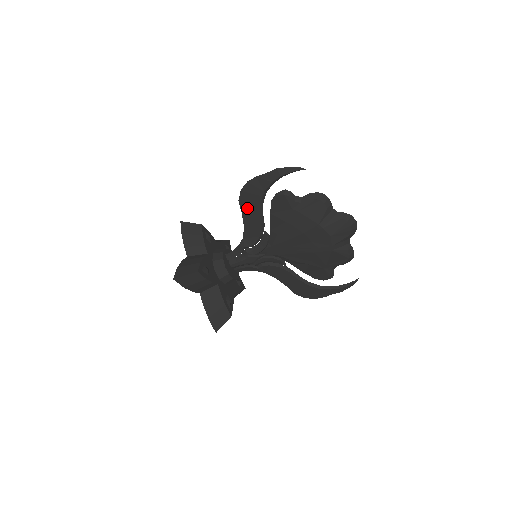
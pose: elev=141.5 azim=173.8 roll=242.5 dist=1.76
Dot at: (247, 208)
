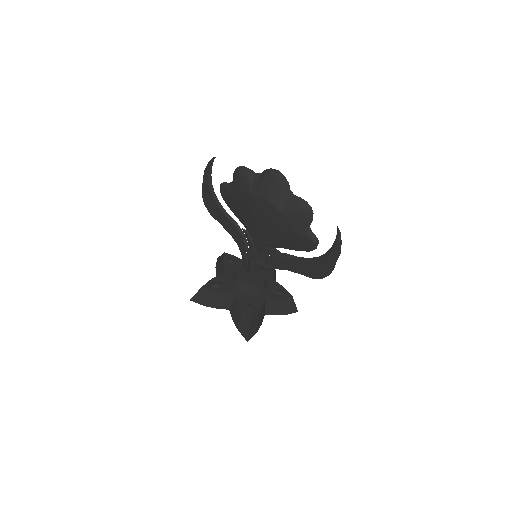
Dot at: (218, 217)
